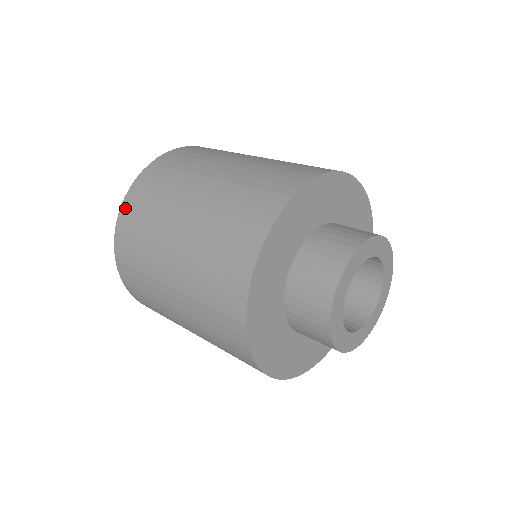
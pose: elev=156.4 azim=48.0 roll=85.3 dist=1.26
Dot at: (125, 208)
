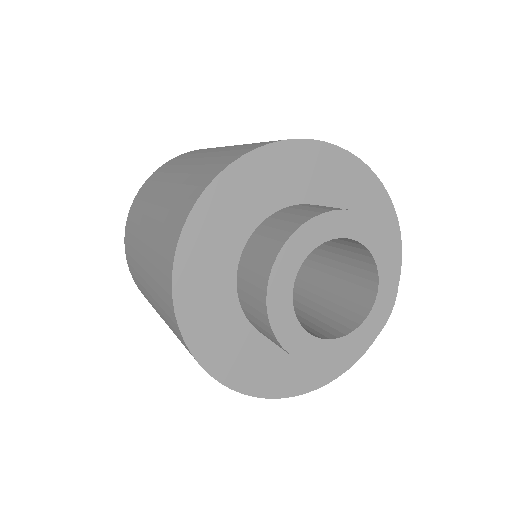
Dot at: (164, 164)
